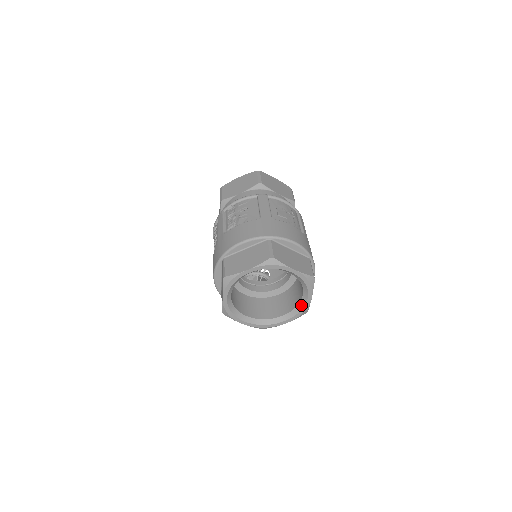
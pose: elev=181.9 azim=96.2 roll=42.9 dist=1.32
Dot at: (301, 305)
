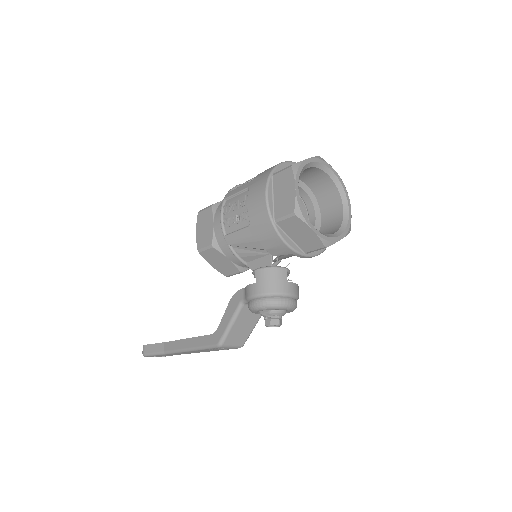
Dot at: (345, 219)
